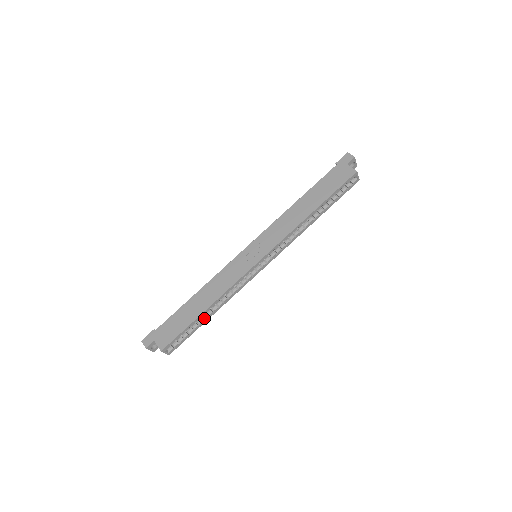
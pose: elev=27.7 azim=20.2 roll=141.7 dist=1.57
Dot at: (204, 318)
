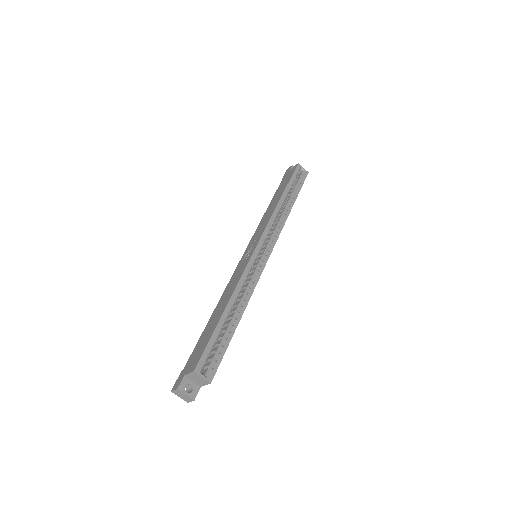
Dot at: (231, 323)
